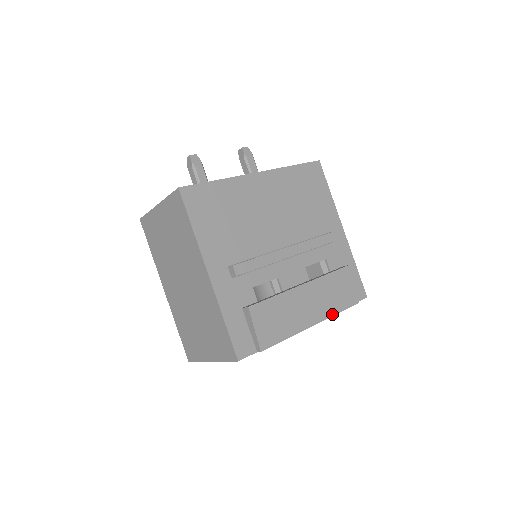
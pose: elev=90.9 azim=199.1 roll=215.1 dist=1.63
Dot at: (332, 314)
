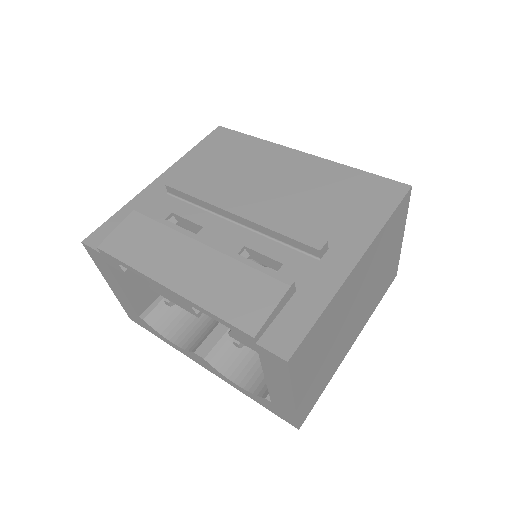
Dot at: (201, 303)
